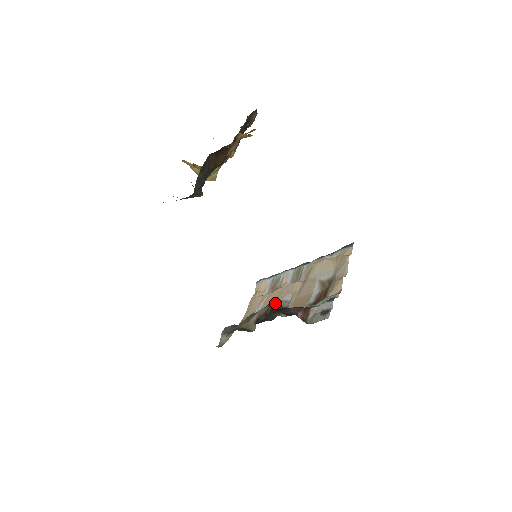
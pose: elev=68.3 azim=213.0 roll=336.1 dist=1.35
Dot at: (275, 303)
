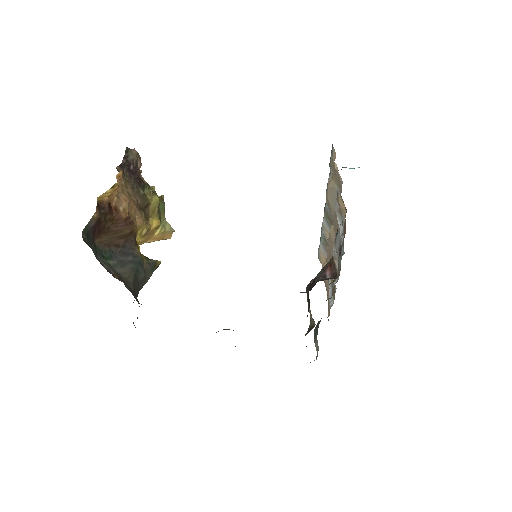
Dot at: occluded
